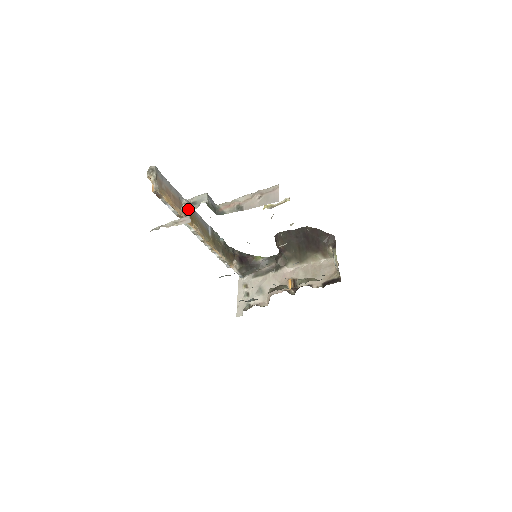
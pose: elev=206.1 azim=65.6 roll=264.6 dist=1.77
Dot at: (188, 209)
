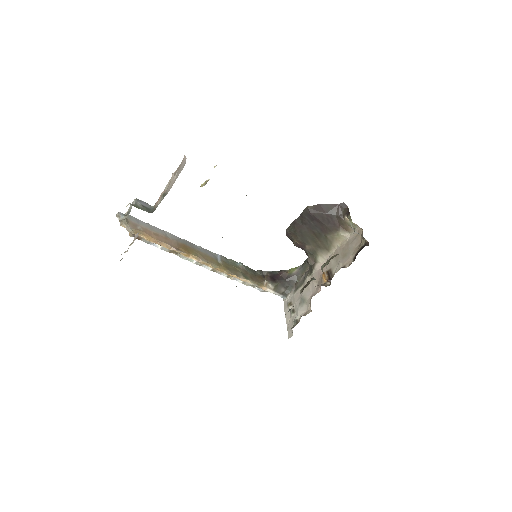
Dot at: (181, 243)
